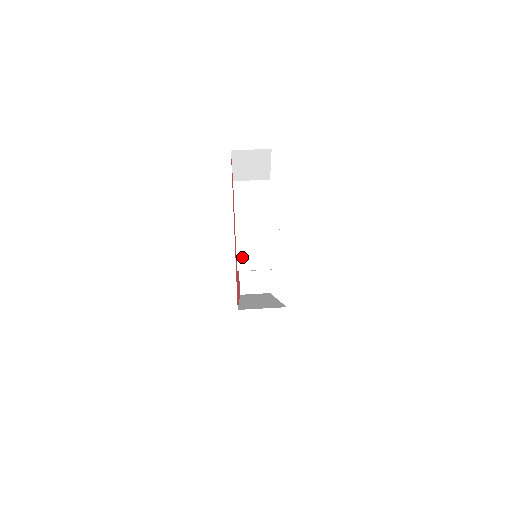
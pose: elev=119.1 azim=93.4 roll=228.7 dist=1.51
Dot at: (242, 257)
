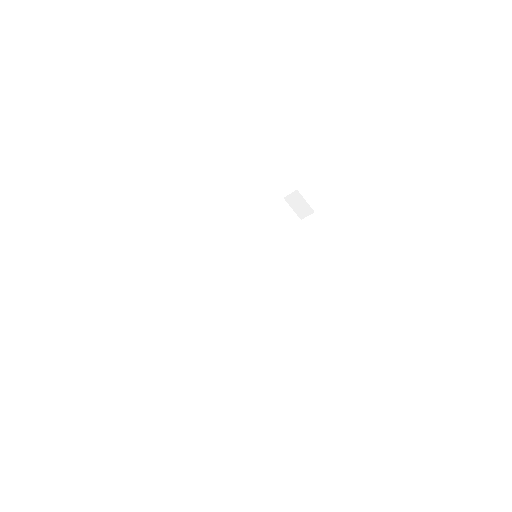
Dot at: (234, 260)
